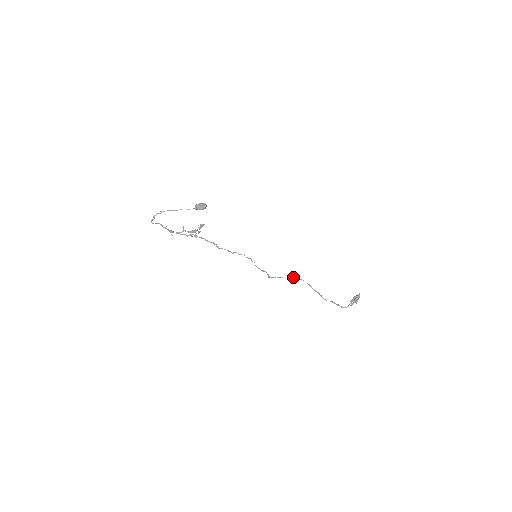
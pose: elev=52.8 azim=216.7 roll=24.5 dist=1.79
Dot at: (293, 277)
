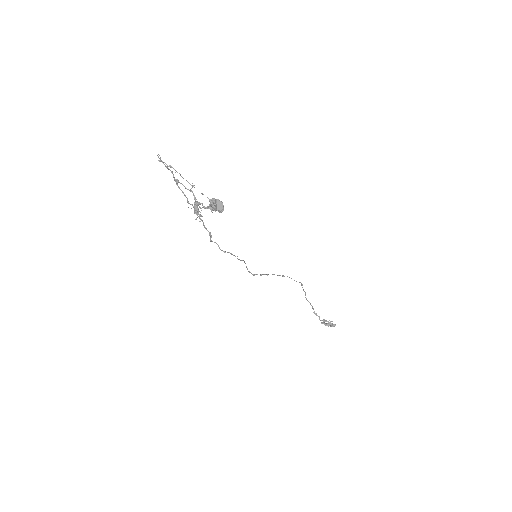
Dot at: occluded
